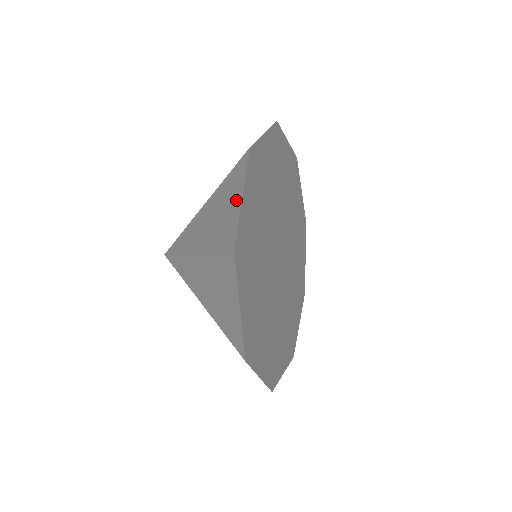
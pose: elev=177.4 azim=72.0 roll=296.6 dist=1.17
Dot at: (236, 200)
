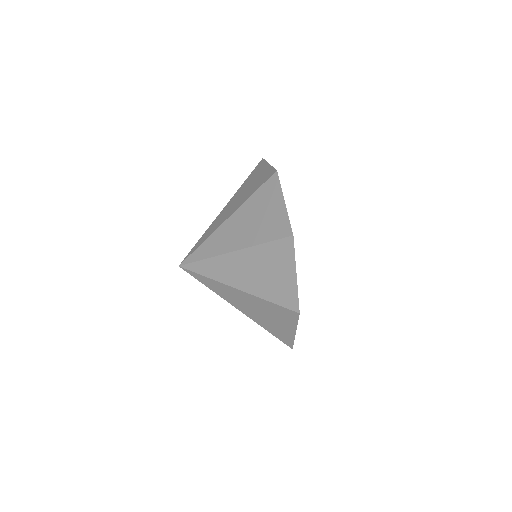
Dot at: (289, 328)
